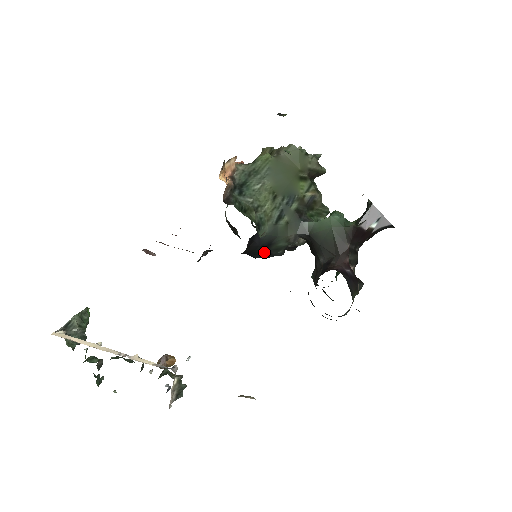
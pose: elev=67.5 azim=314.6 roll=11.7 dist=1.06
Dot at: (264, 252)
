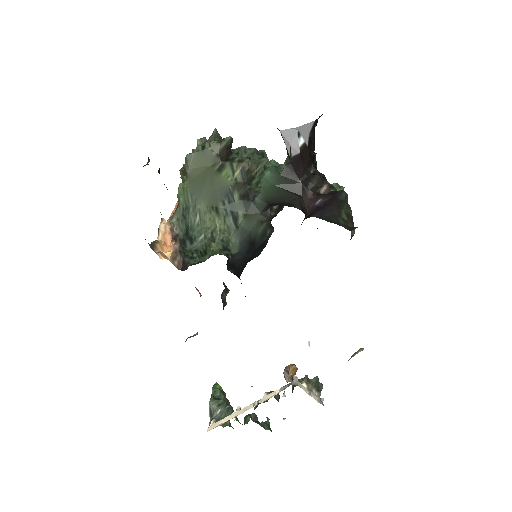
Dot at: (256, 249)
